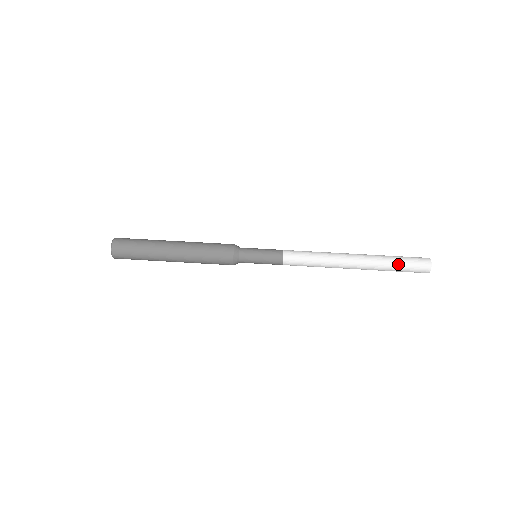
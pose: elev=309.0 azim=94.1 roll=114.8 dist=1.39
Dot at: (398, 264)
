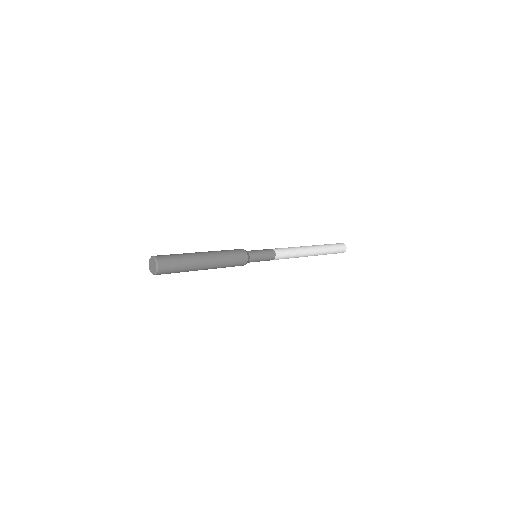
Dot at: (332, 247)
